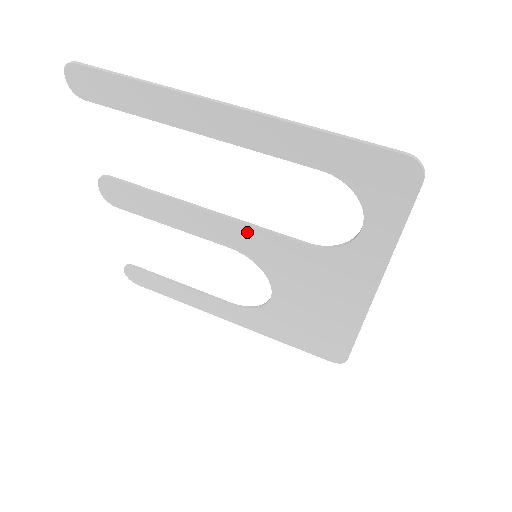
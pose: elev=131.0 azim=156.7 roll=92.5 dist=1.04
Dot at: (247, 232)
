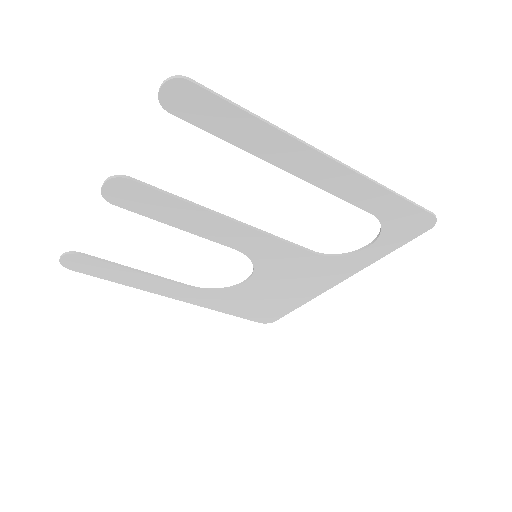
Dot at: (265, 241)
